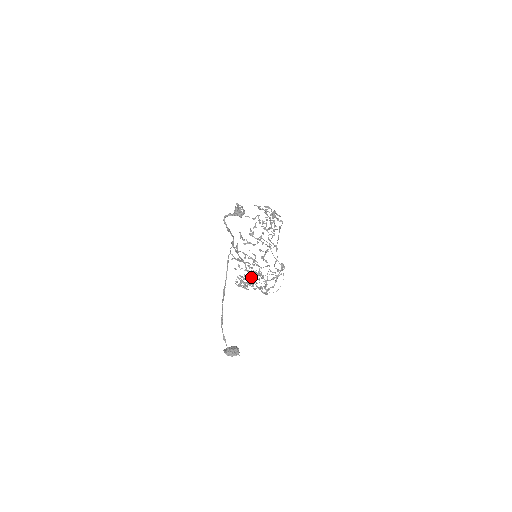
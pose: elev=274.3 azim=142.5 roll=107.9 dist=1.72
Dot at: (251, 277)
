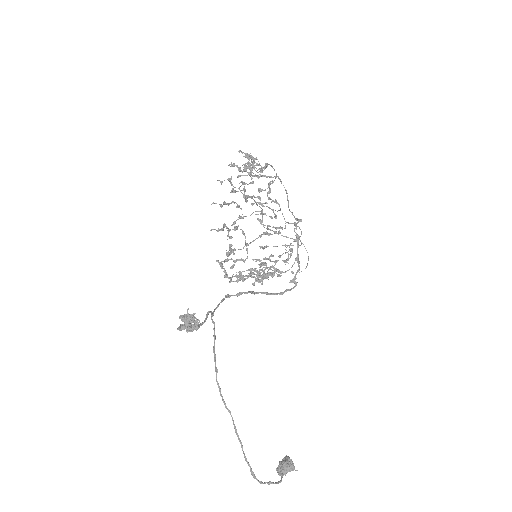
Dot at: (265, 293)
